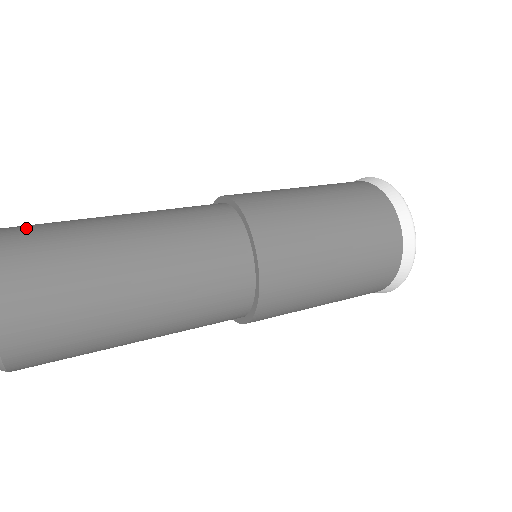
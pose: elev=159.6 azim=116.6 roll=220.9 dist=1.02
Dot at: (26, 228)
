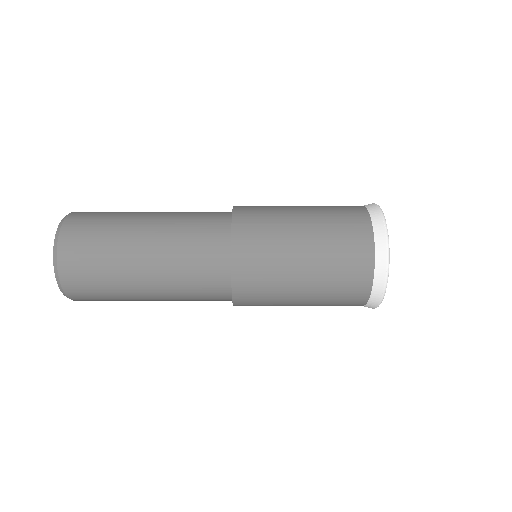
Dot at: (87, 224)
